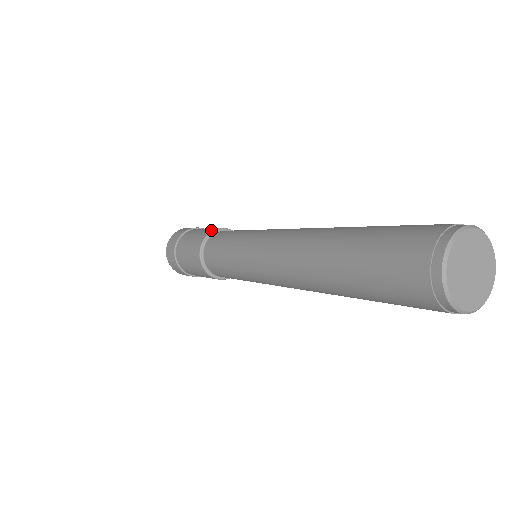
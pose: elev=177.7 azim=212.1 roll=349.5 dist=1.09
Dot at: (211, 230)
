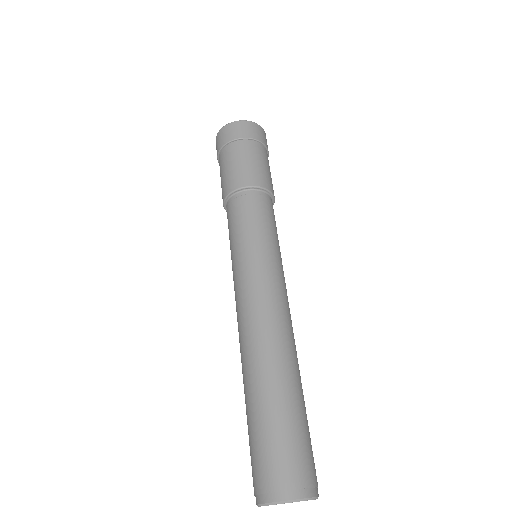
Dot at: (261, 184)
